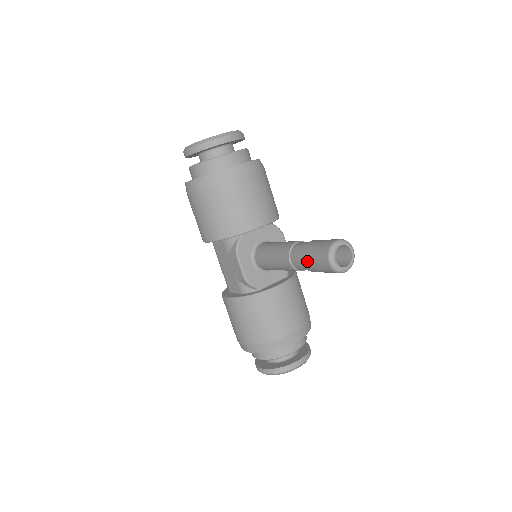
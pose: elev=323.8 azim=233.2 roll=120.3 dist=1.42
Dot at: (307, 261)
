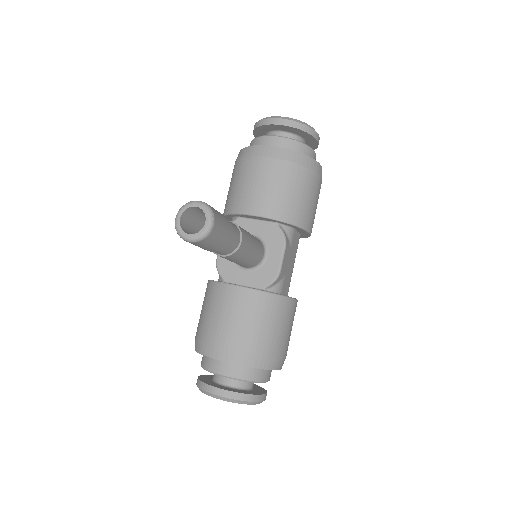
Dot at: occluded
